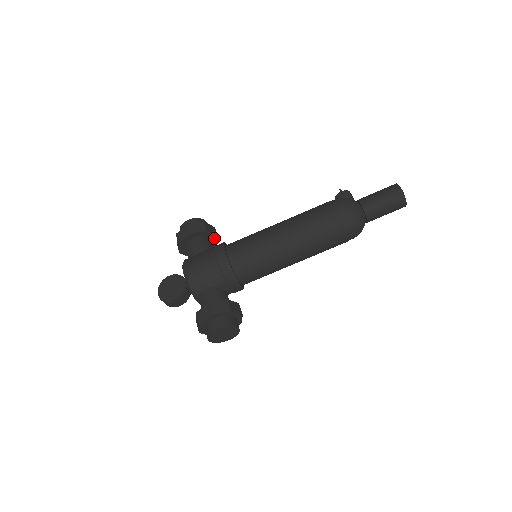
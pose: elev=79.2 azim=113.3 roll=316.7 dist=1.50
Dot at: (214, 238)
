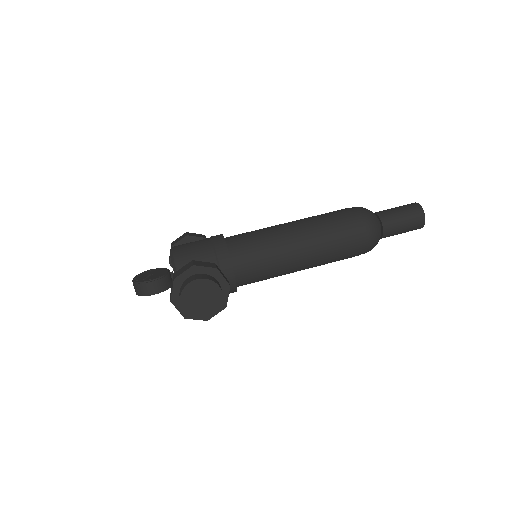
Dot at: occluded
